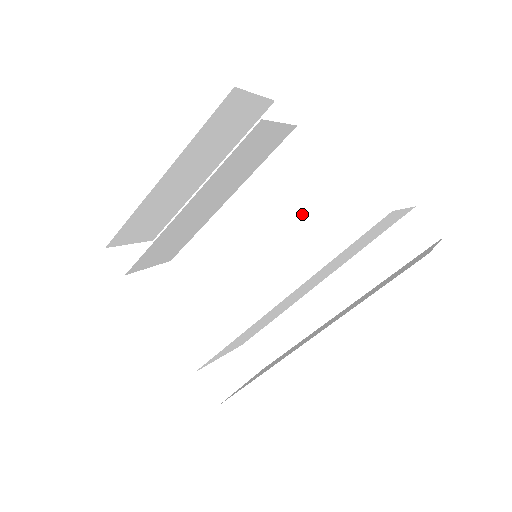
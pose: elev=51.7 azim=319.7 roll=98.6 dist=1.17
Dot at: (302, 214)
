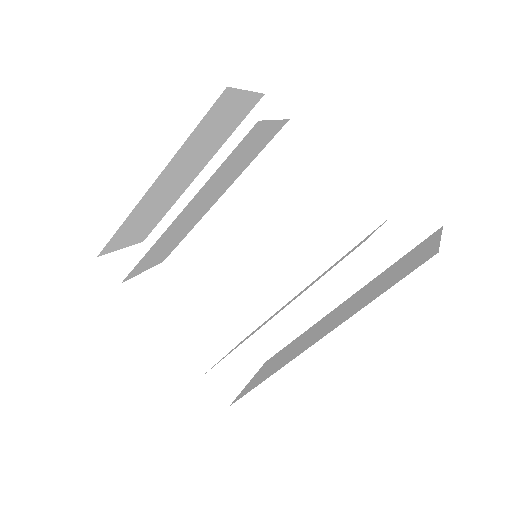
Dot at: (299, 209)
